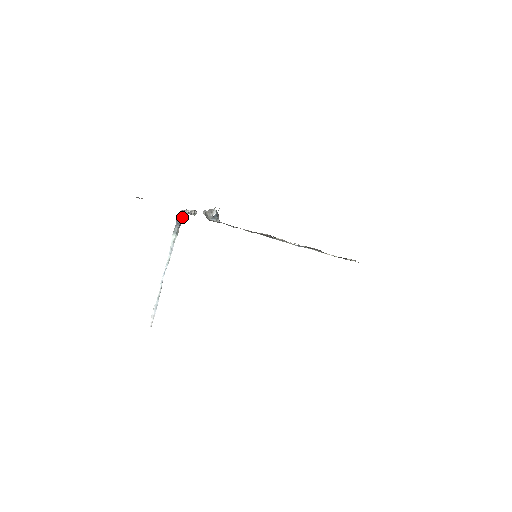
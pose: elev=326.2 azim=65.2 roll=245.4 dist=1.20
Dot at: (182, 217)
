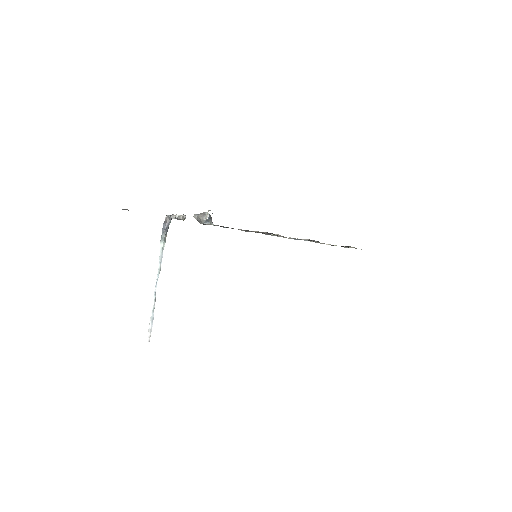
Dot at: (168, 223)
